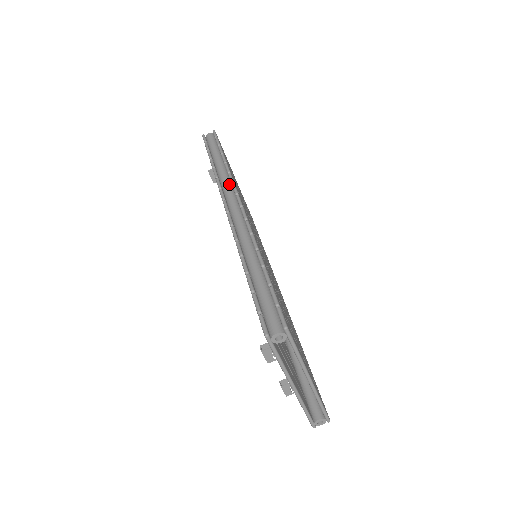
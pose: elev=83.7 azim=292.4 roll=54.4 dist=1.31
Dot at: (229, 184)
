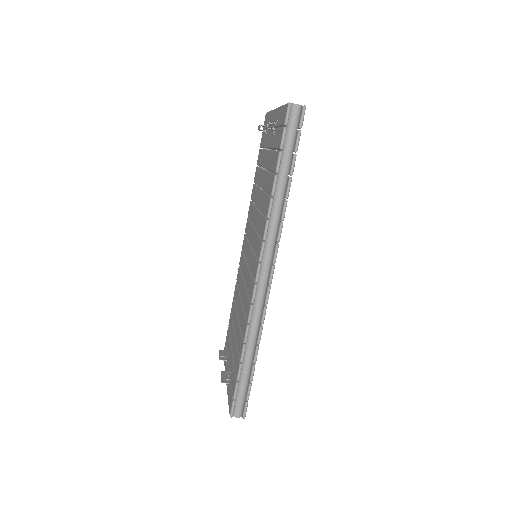
Dot at: (275, 238)
